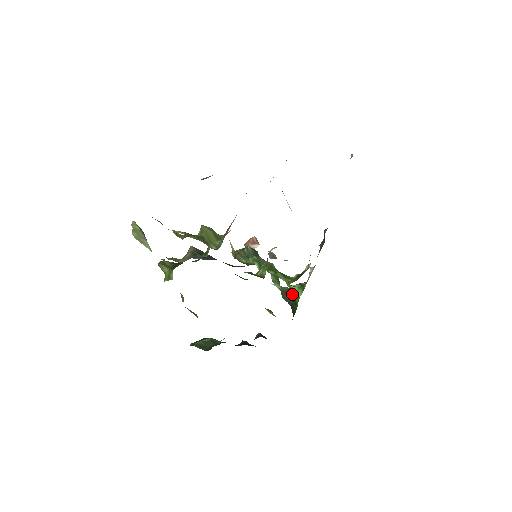
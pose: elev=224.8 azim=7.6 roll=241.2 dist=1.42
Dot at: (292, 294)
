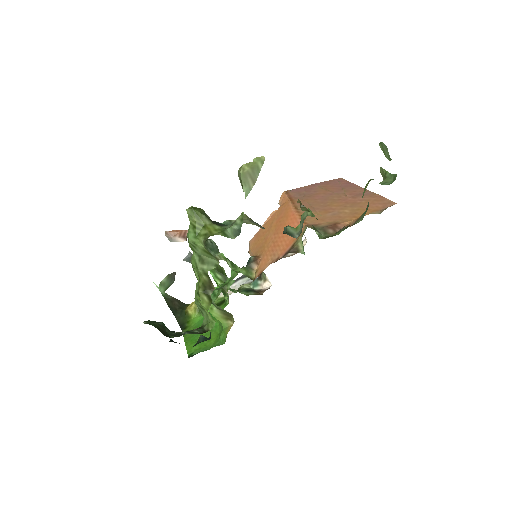
Dot at: (177, 305)
